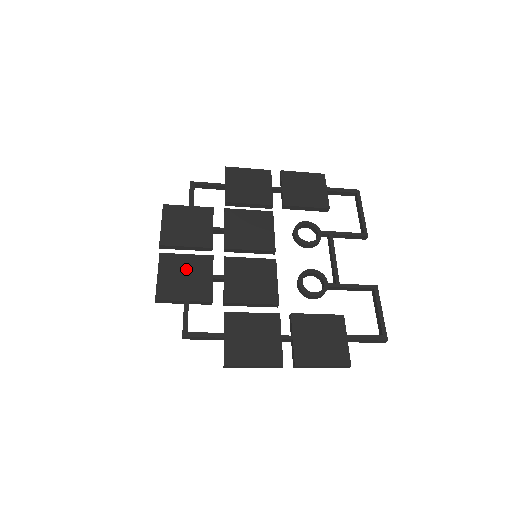
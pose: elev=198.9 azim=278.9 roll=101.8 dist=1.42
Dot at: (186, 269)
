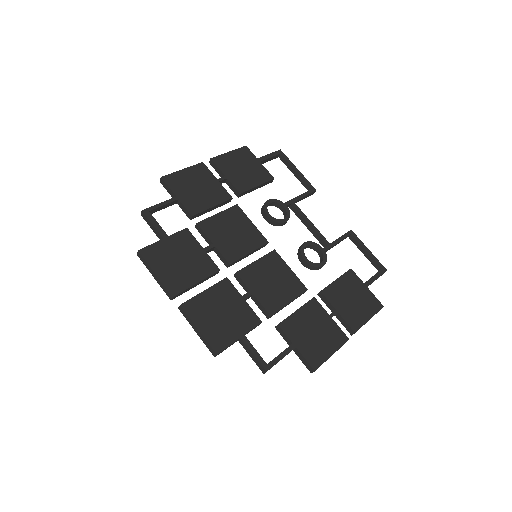
Dot at: (216, 306)
